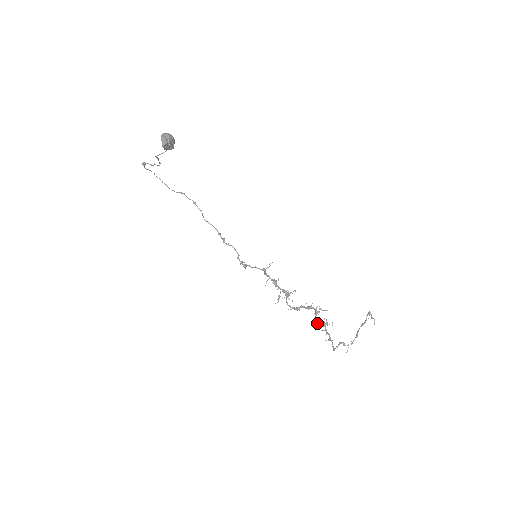
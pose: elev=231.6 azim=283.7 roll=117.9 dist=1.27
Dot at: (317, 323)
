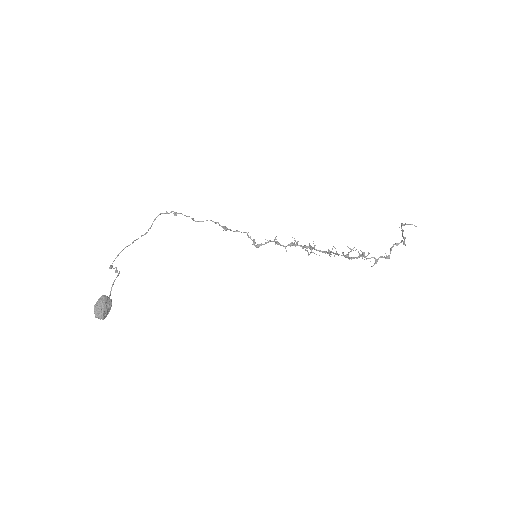
Dot at: (354, 258)
